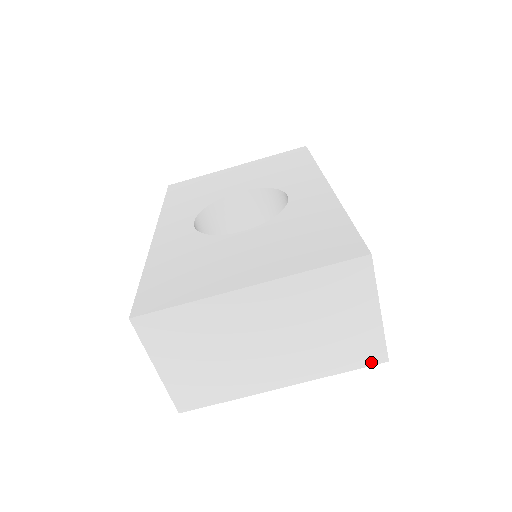
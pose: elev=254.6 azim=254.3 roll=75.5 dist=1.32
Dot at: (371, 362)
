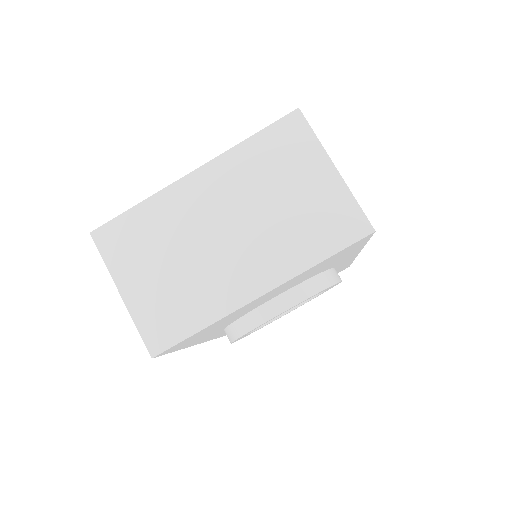
Dot at: (354, 237)
